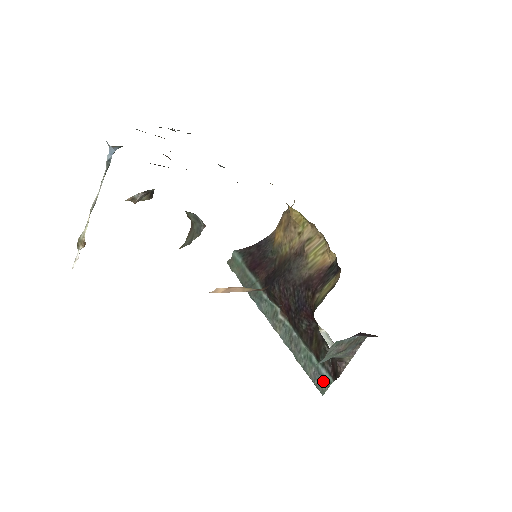
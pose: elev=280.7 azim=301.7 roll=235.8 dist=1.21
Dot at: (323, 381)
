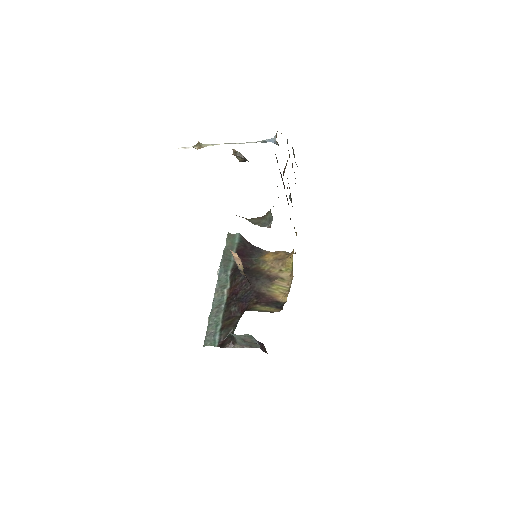
Dot at: (212, 341)
